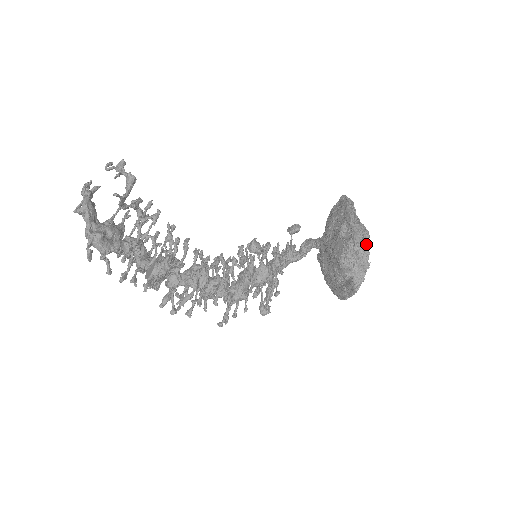
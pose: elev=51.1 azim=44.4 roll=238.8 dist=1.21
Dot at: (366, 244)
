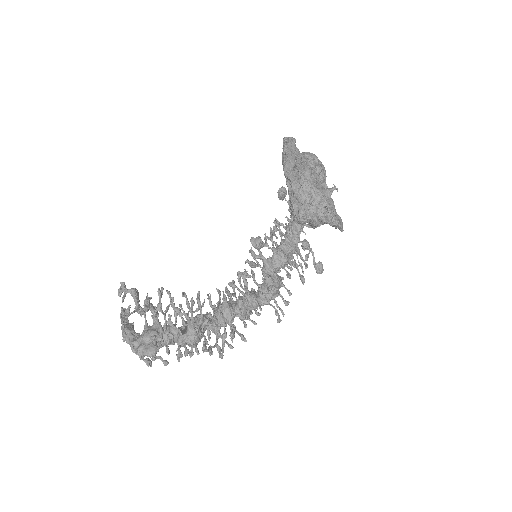
Dot at: (306, 186)
